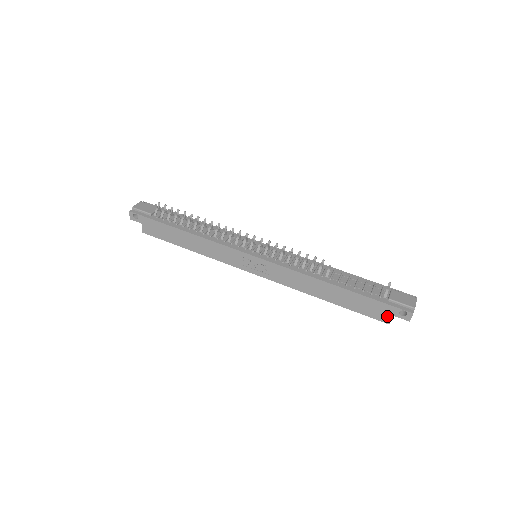
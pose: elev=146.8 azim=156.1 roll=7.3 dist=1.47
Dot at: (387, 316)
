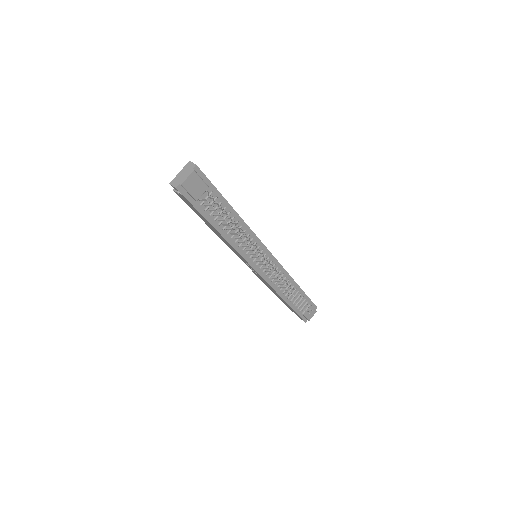
Dot at: occluded
